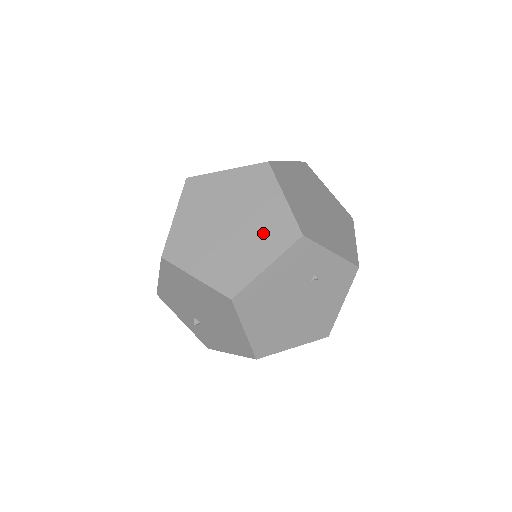
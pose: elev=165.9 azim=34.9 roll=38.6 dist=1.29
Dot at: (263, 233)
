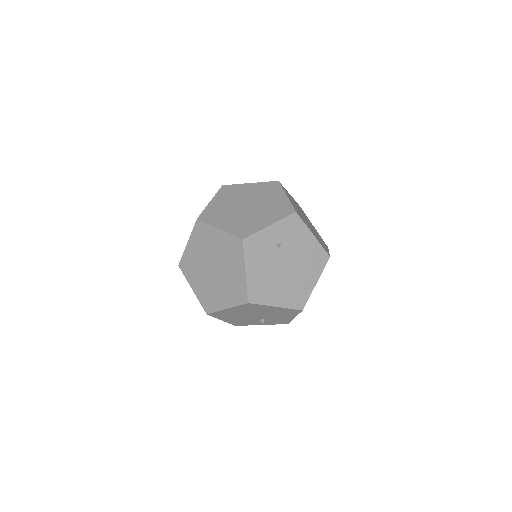
Dot at: (228, 257)
